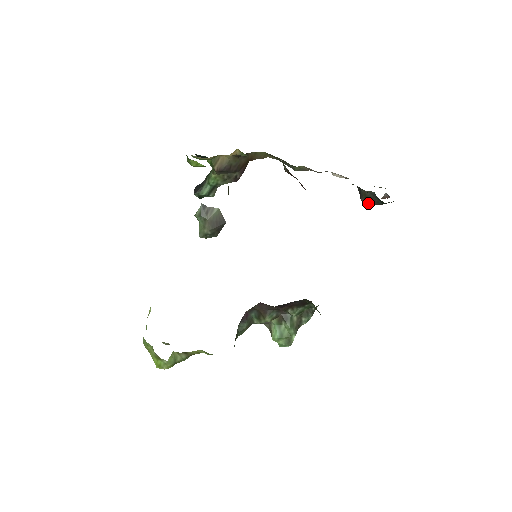
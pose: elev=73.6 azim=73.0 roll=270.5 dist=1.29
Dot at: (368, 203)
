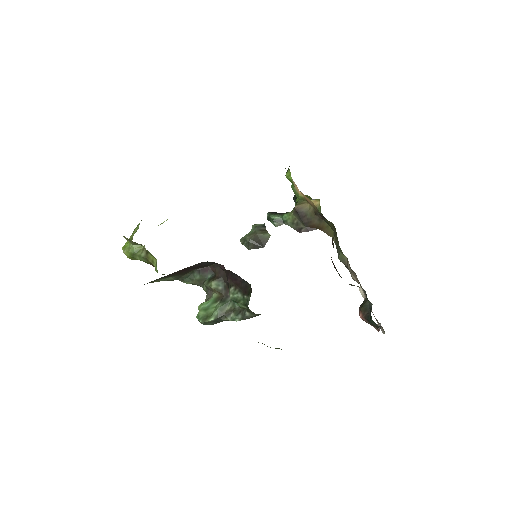
Dot at: (361, 313)
